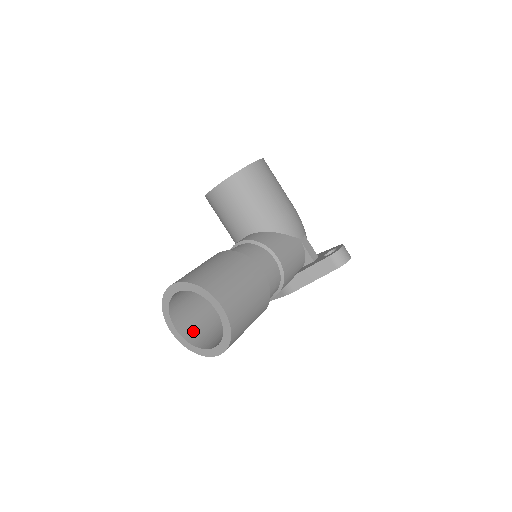
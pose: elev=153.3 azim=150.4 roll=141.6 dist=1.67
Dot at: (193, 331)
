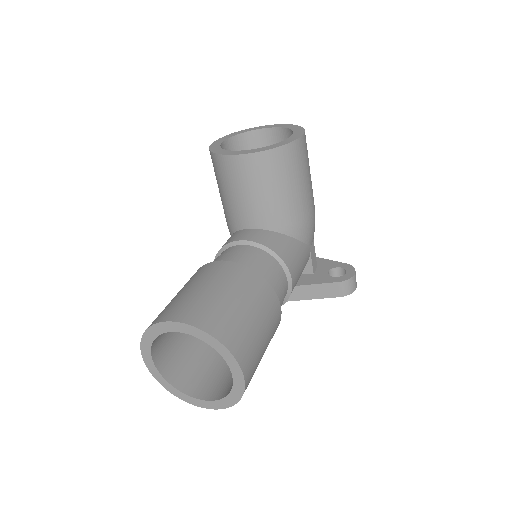
Dot at: (171, 360)
